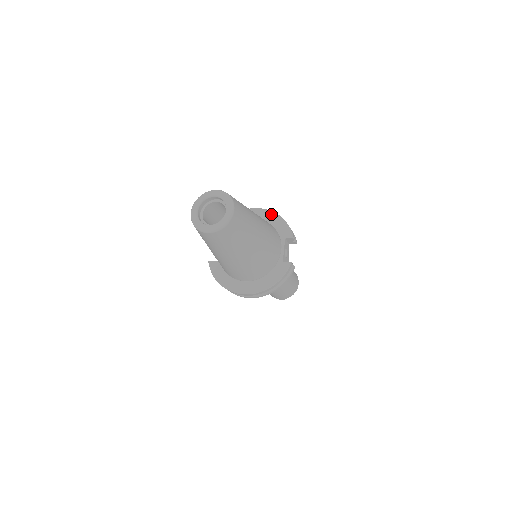
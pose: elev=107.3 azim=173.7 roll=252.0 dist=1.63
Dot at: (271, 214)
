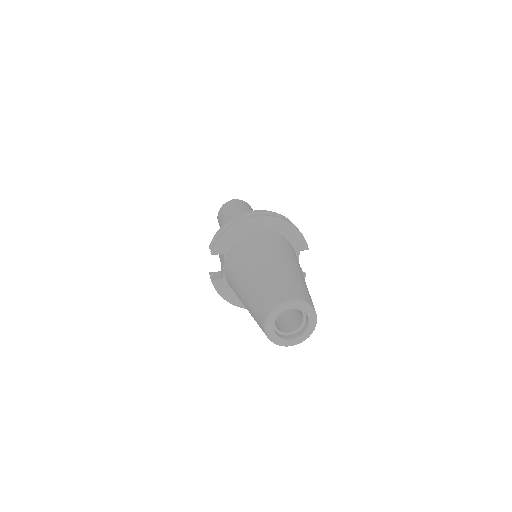
Dot at: (284, 224)
